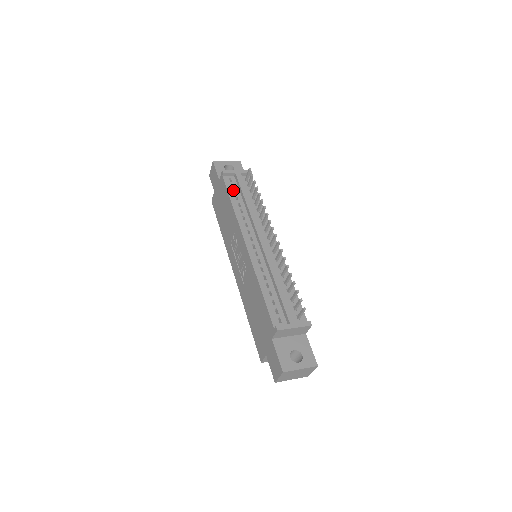
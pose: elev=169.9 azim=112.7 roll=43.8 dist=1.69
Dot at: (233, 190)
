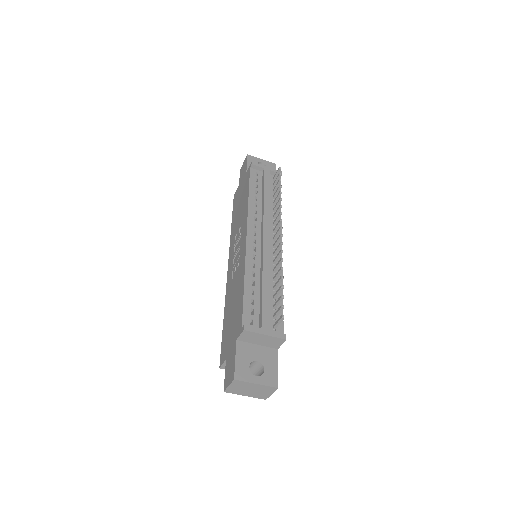
Dot at: (256, 183)
